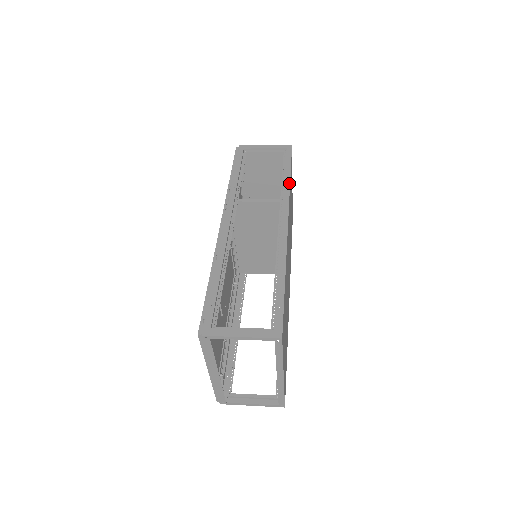
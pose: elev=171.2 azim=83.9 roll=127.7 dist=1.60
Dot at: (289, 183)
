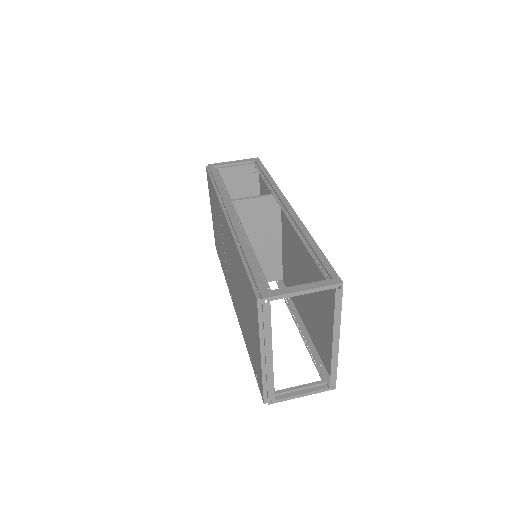
Dot at: (273, 181)
